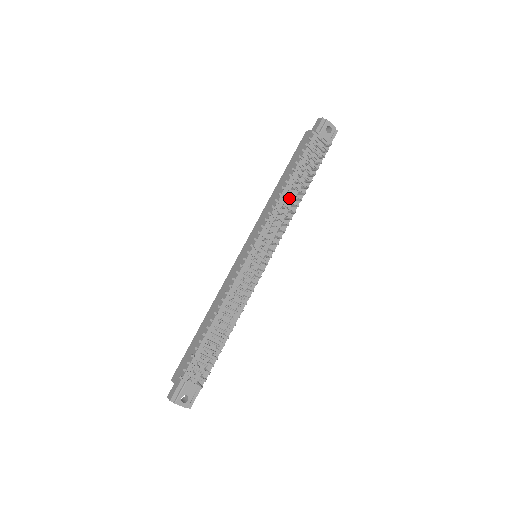
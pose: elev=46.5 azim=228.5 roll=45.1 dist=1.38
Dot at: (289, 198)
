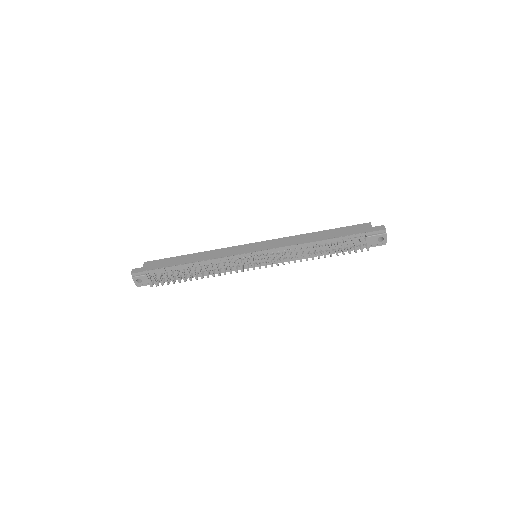
Dot at: (306, 252)
